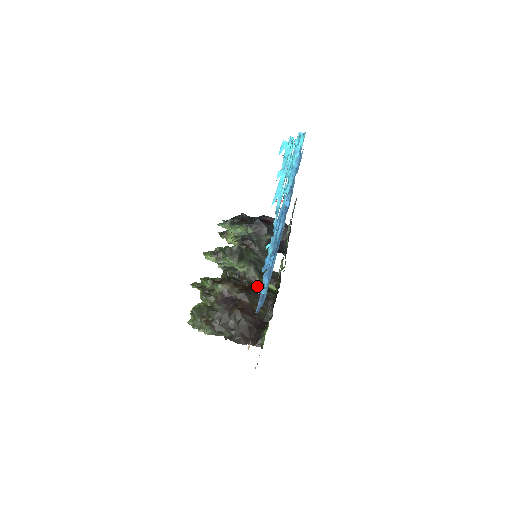
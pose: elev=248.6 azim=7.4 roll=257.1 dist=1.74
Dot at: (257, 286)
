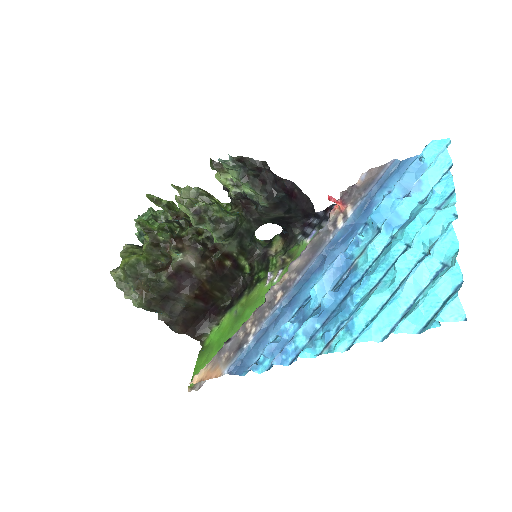
Dot at: (229, 264)
